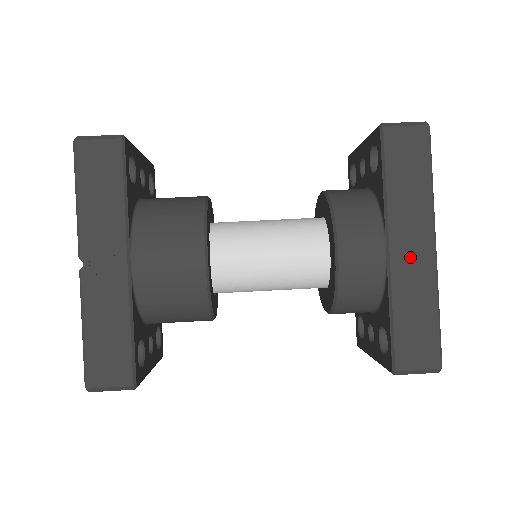
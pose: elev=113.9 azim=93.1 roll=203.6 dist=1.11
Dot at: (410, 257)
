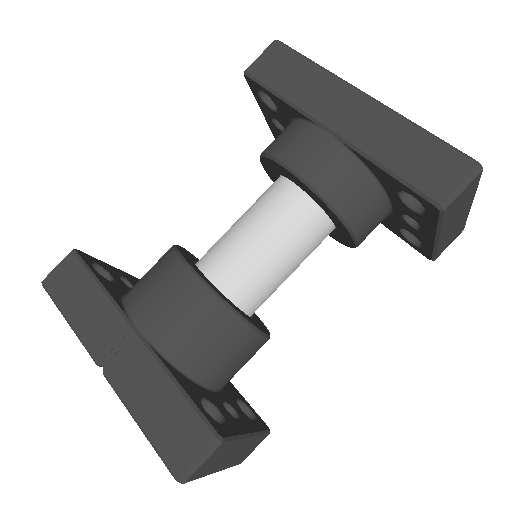
Dot at: (352, 118)
